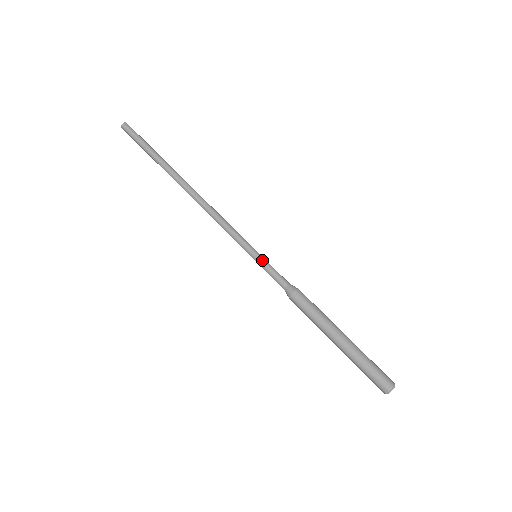
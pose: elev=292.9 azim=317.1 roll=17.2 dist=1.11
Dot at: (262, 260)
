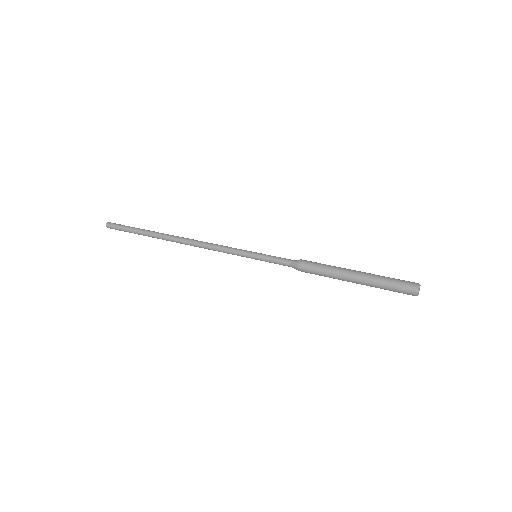
Dot at: (264, 254)
